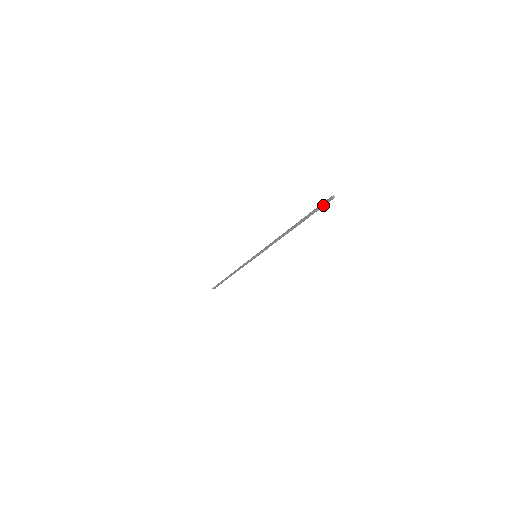
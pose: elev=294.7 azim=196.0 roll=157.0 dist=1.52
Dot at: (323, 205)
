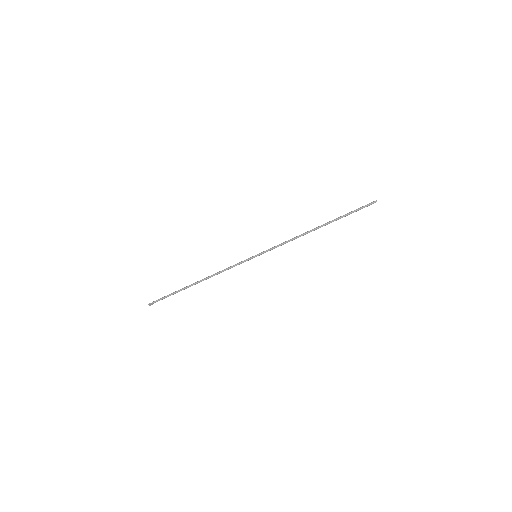
Dot at: occluded
